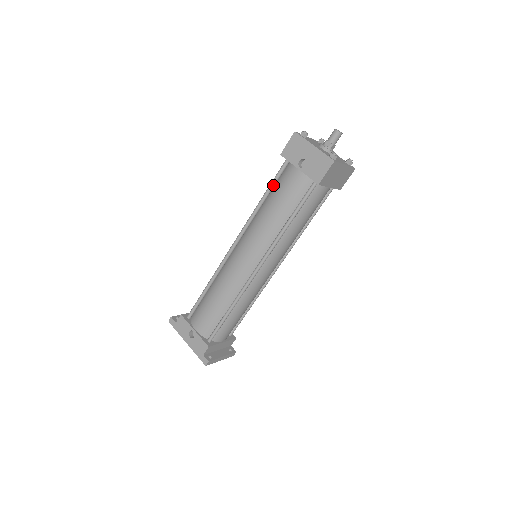
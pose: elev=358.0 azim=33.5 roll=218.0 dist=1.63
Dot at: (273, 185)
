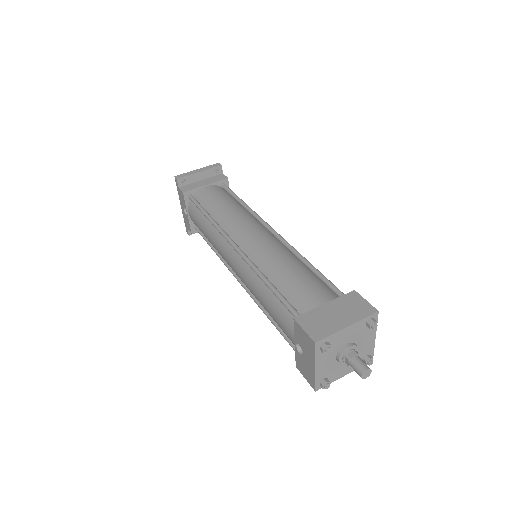
Dot at: (279, 299)
